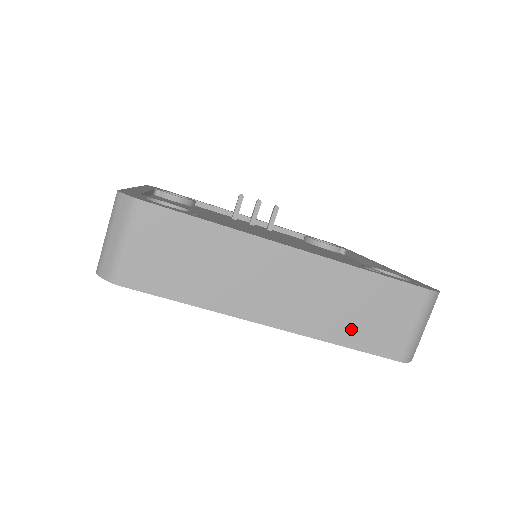
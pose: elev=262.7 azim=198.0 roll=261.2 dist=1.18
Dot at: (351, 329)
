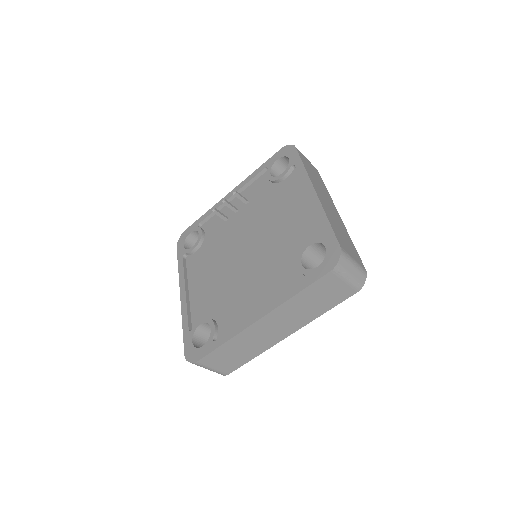
Dot at: (320, 308)
